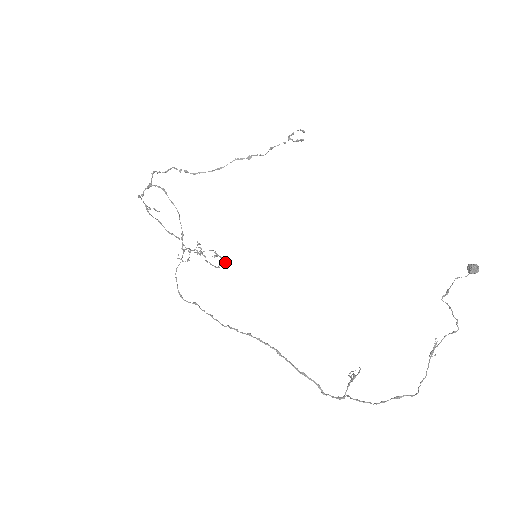
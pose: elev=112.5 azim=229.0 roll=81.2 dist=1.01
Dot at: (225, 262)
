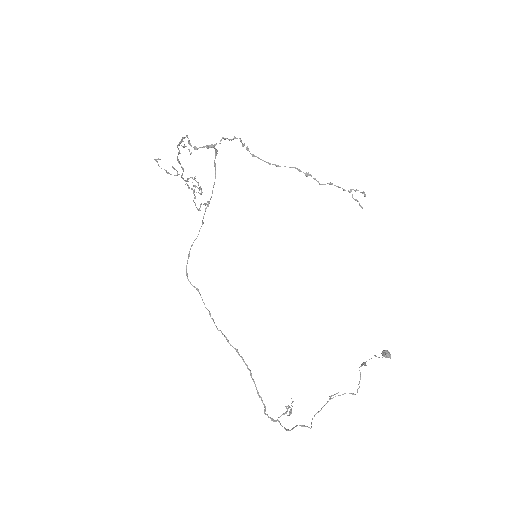
Dot at: occluded
